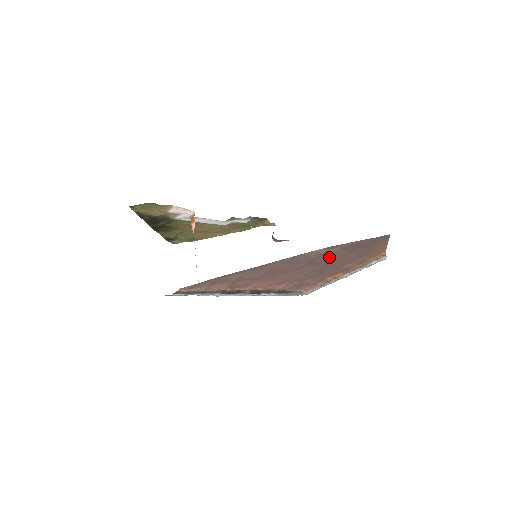
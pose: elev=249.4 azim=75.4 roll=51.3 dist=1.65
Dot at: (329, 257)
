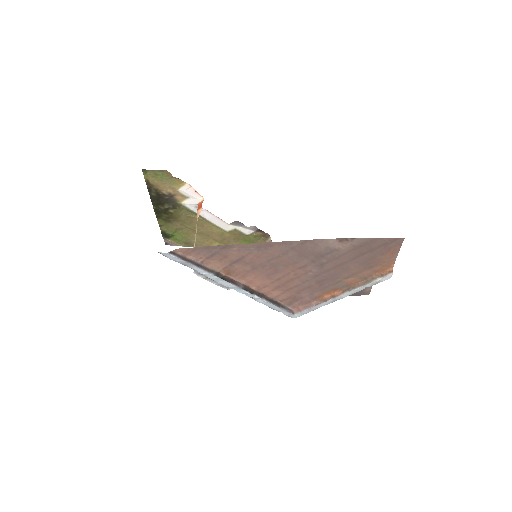
Dot at: (336, 258)
